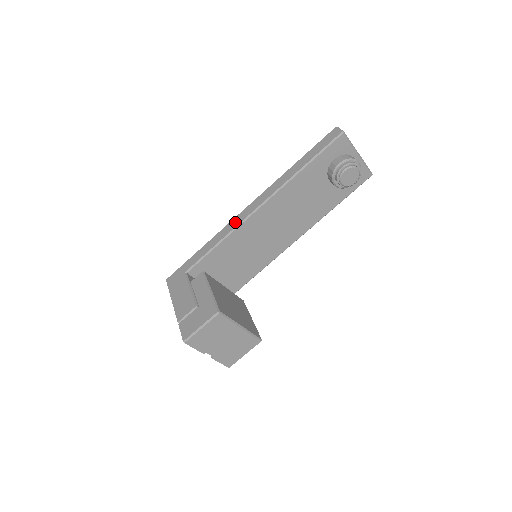
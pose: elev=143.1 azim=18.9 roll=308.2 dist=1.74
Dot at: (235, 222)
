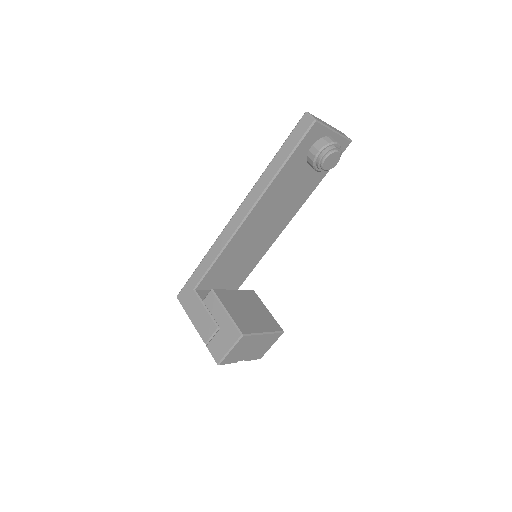
Dot at: (227, 233)
